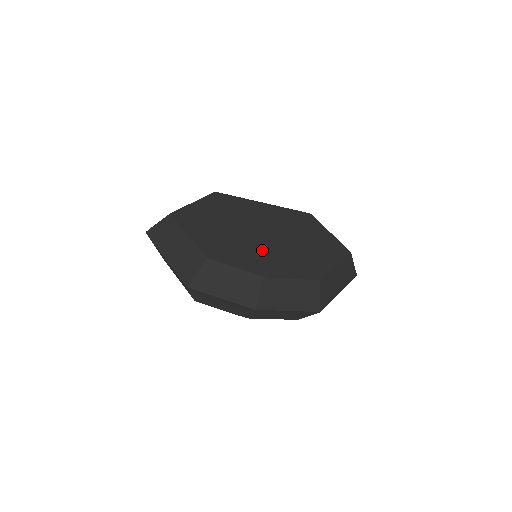
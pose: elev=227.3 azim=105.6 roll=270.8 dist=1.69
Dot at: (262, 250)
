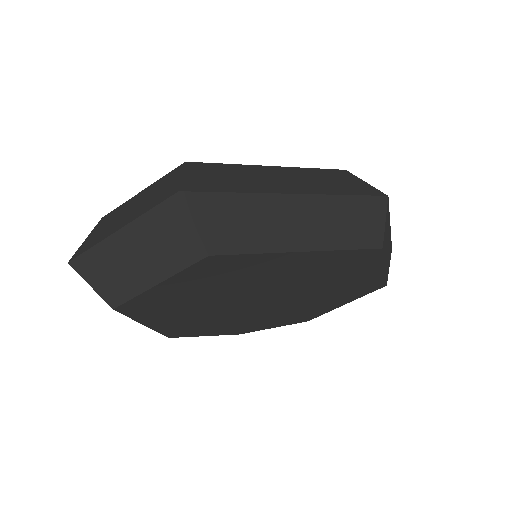
Dot at: (252, 314)
